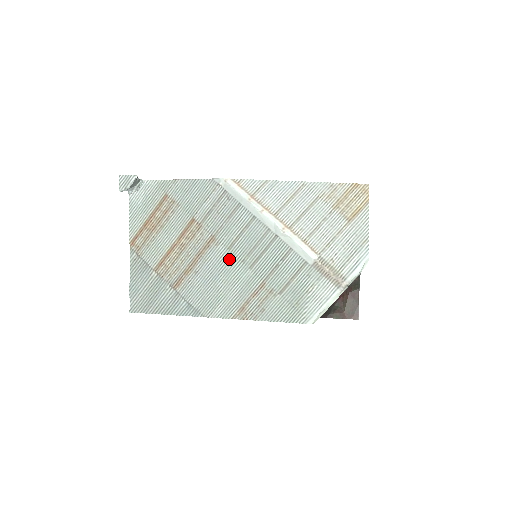
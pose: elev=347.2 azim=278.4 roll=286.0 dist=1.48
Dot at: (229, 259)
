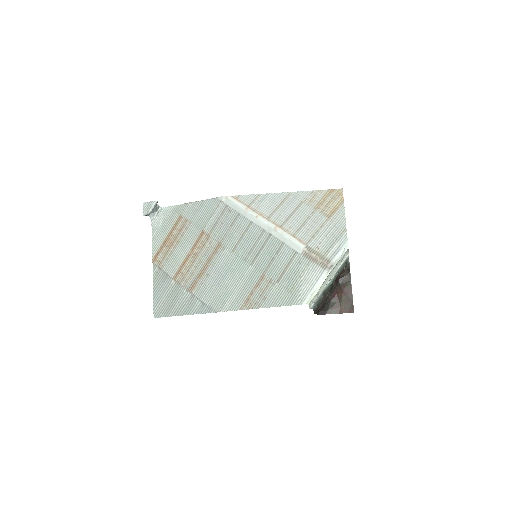
Dot at: (234, 260)
